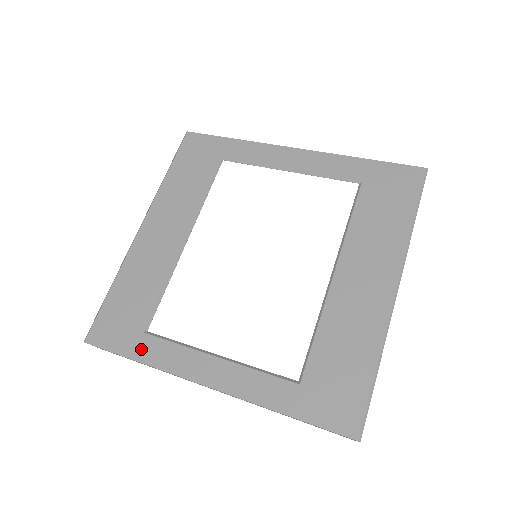
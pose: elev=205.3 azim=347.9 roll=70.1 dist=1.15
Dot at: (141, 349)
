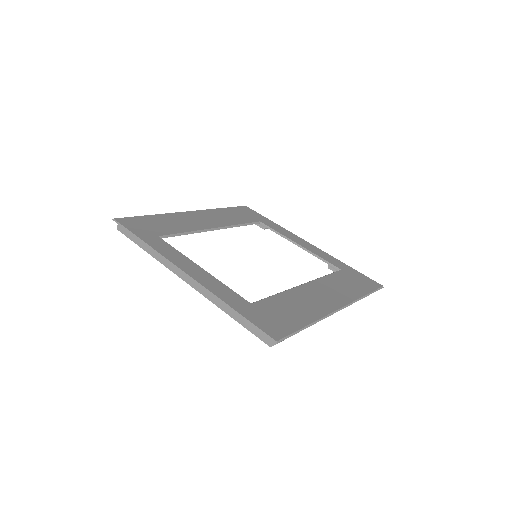
Dot at: (151, 240)
